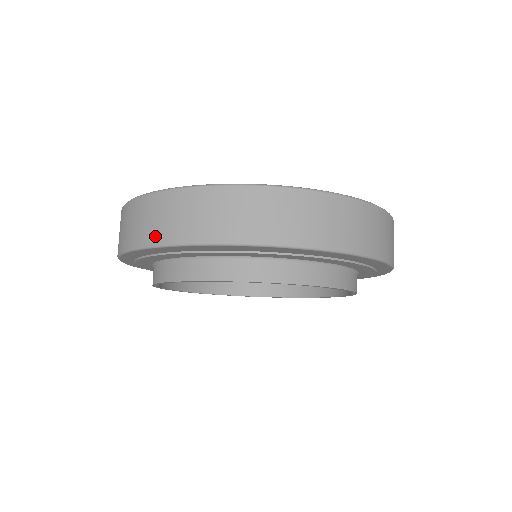
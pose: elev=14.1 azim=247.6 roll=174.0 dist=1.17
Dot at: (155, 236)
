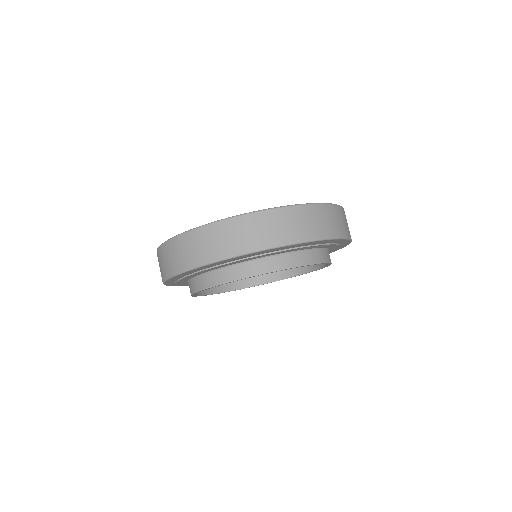
Dot at: (182, 265)
